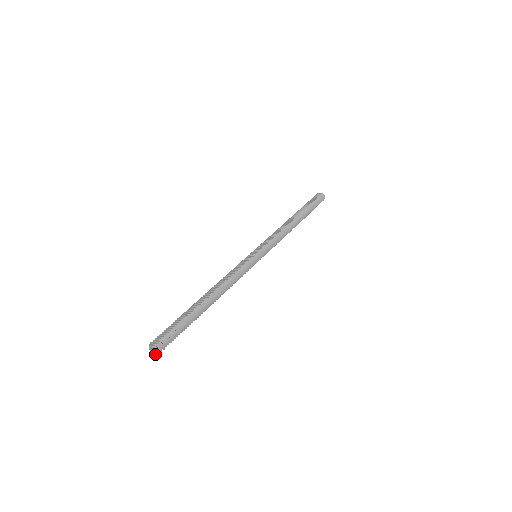
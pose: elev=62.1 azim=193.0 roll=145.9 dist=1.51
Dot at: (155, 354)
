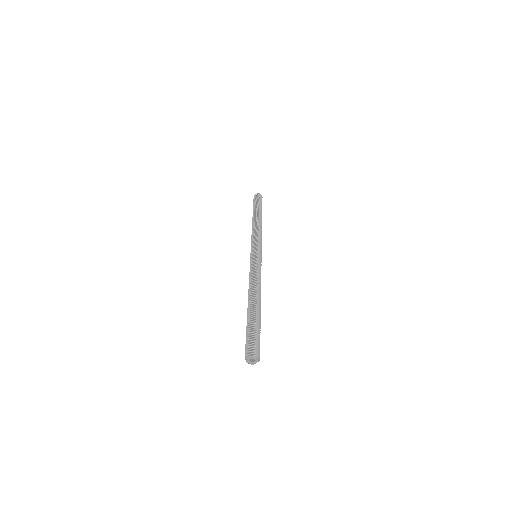
Dot at: occluded
